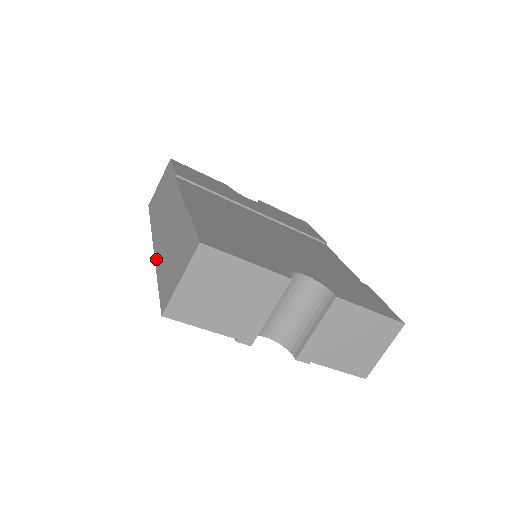
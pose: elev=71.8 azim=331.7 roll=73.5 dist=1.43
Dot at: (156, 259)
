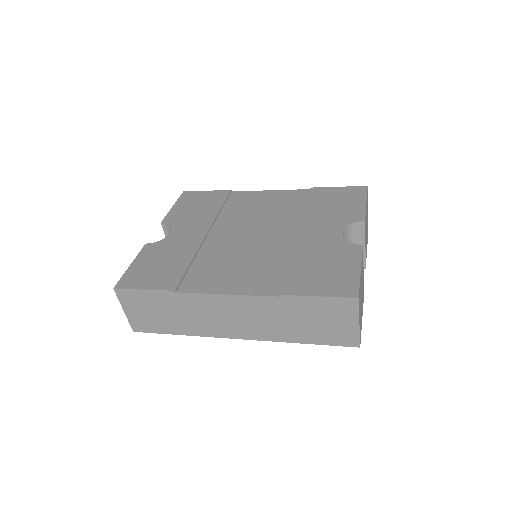
Dot at: (268, 339)
